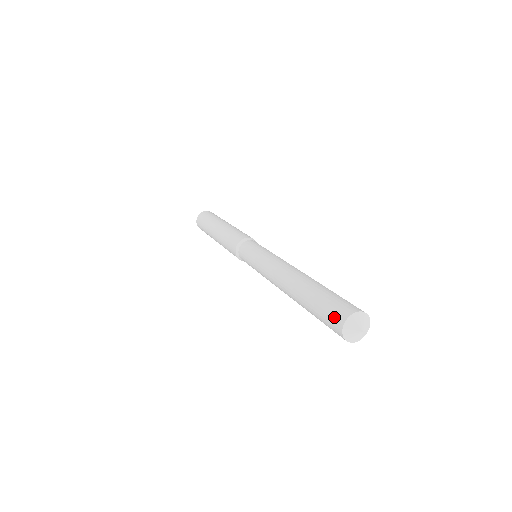
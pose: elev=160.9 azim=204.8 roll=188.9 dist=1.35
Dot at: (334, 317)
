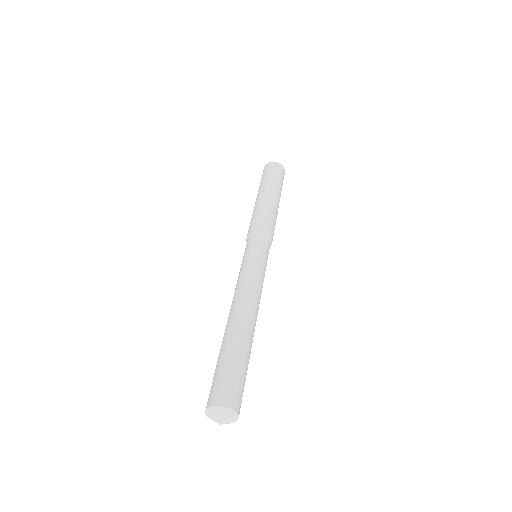
Dot at: (208, 398)
